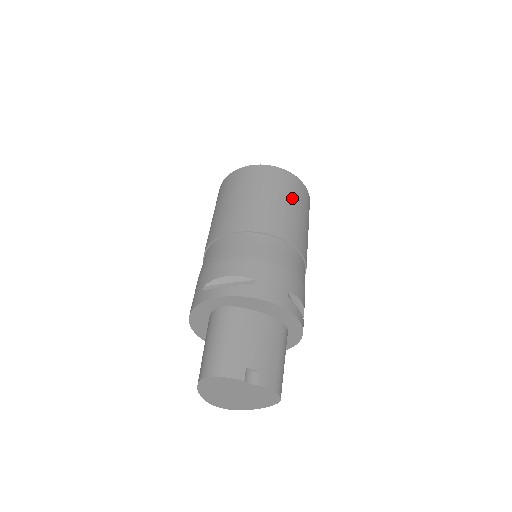
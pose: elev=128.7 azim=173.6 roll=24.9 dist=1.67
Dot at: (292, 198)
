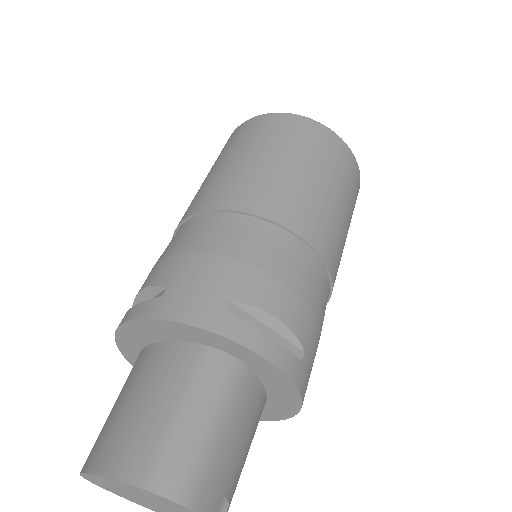
Dot at: occluded
